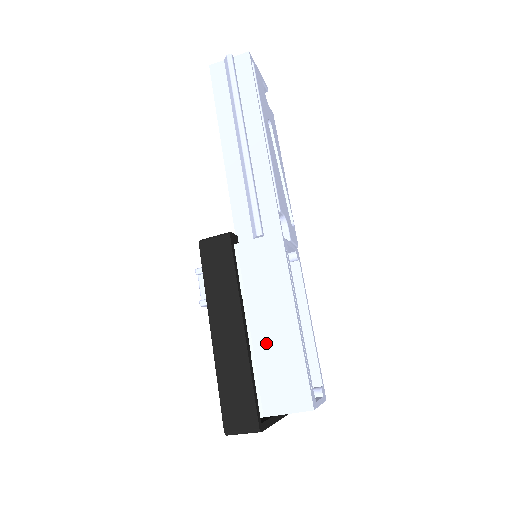
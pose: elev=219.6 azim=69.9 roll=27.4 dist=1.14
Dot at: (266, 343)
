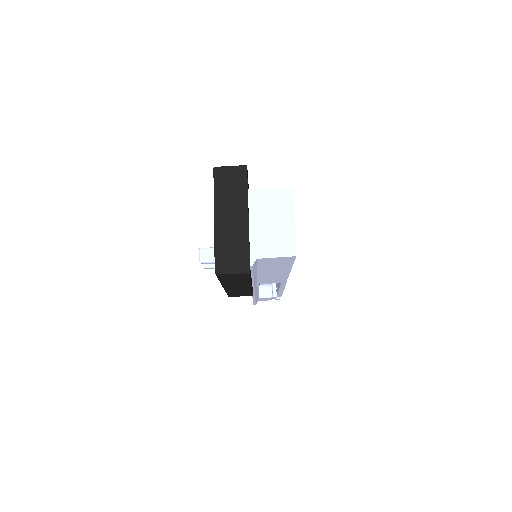
Dot at: occluded
